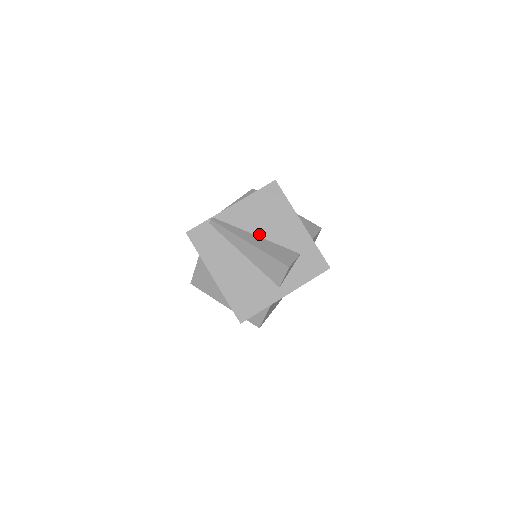
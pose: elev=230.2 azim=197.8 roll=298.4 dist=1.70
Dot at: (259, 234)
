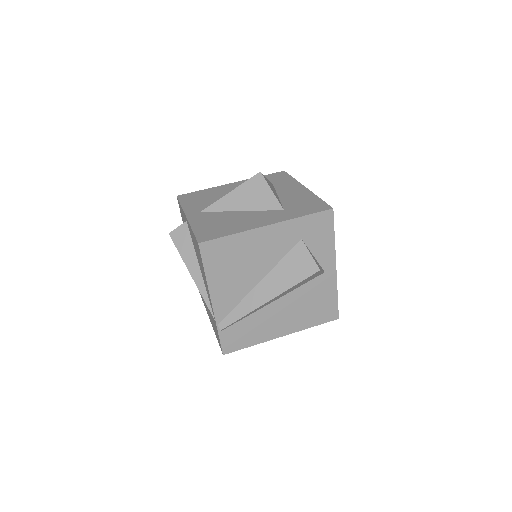
Dot at: (258, 280)
